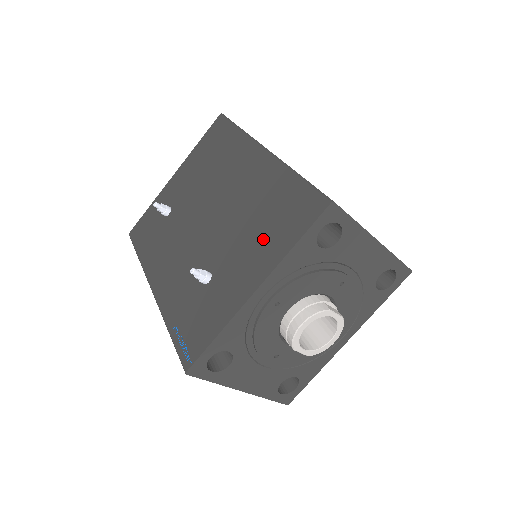
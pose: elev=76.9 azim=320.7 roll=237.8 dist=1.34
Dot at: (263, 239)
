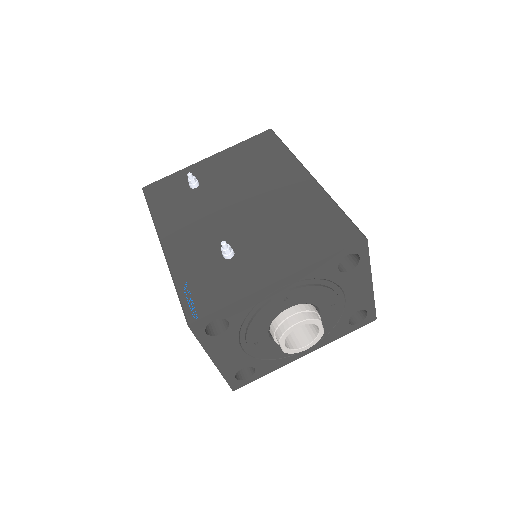
Dot at: (295, 243)
